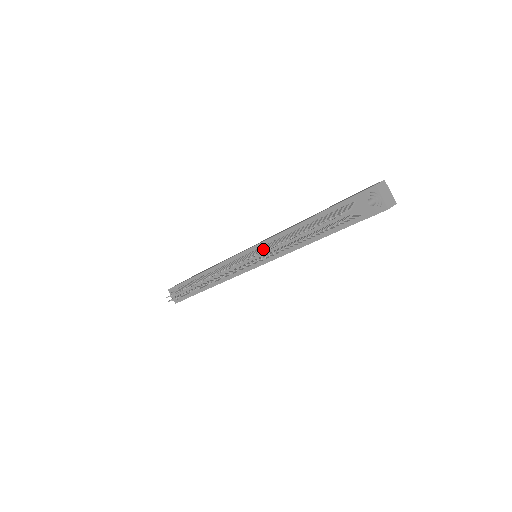
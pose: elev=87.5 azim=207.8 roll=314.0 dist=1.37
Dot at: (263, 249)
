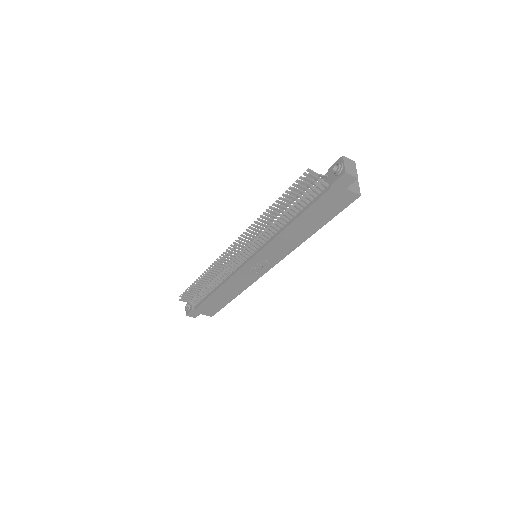
Dot at: occluded
